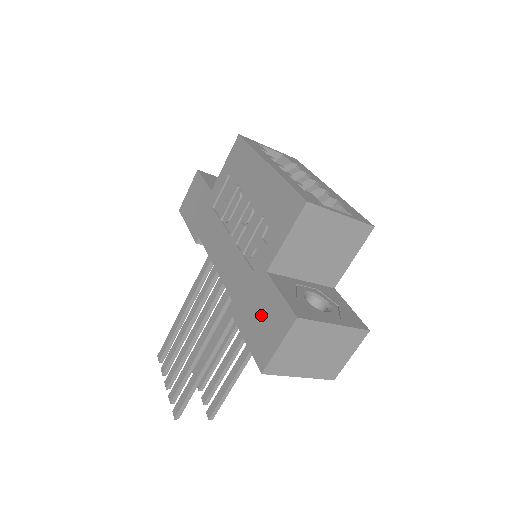
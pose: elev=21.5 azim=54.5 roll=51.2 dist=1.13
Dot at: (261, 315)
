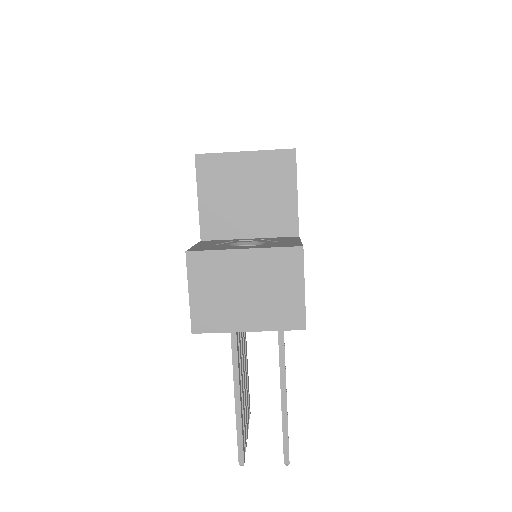
Dot at: occluded
